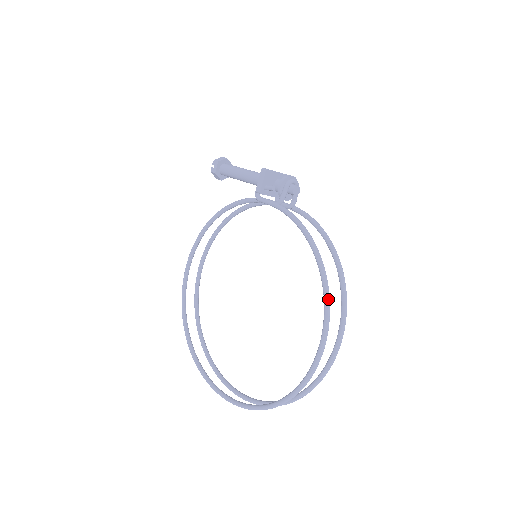
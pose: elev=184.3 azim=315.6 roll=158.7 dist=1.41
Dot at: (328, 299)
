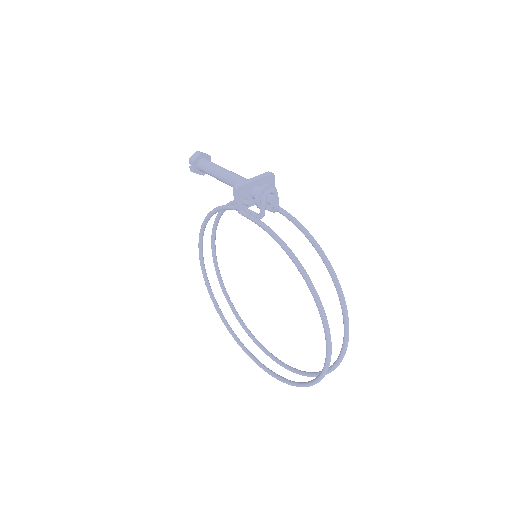
Dot at: (324, 318)
